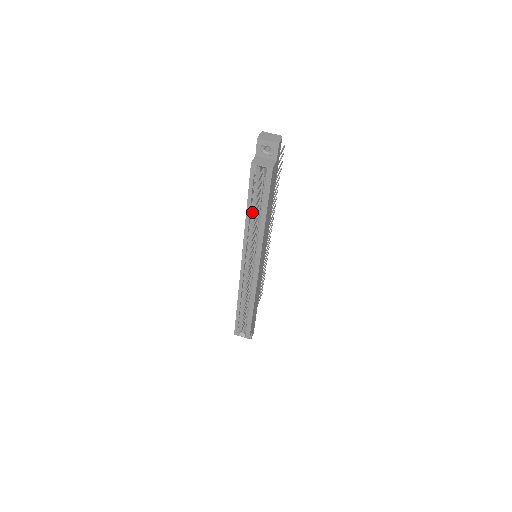
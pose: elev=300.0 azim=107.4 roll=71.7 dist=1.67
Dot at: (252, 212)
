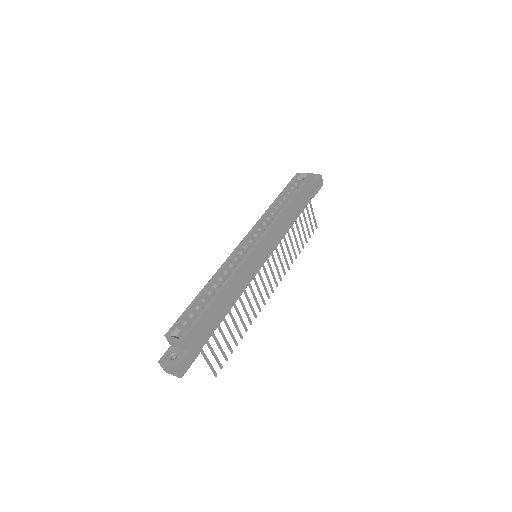
Dot at: (279, 202)
